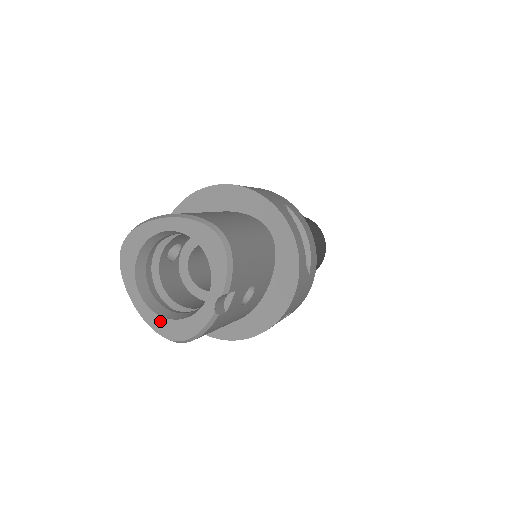
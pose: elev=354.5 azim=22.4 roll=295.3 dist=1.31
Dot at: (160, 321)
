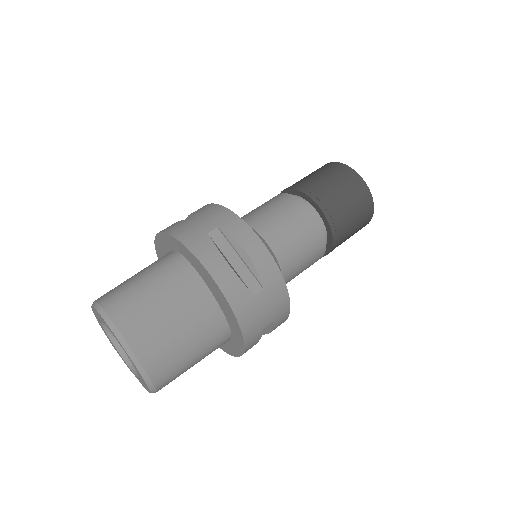
Dot at: (106, 334)
